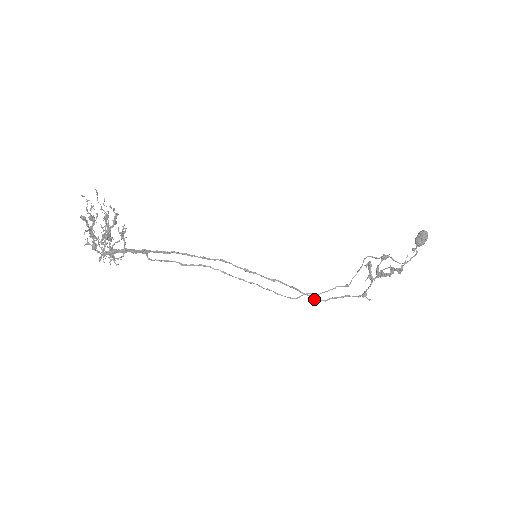
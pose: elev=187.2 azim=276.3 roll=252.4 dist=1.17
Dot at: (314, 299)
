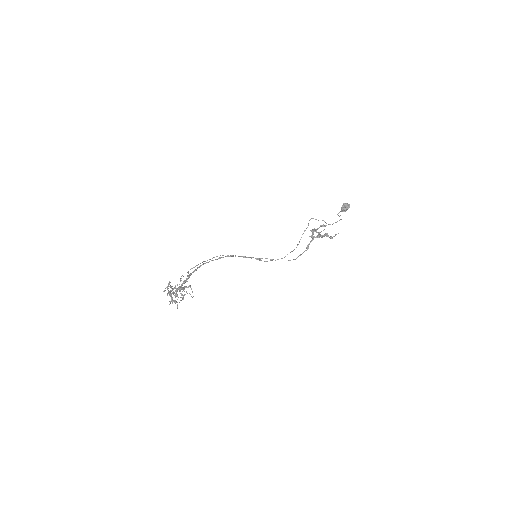
Dot at: occluded
